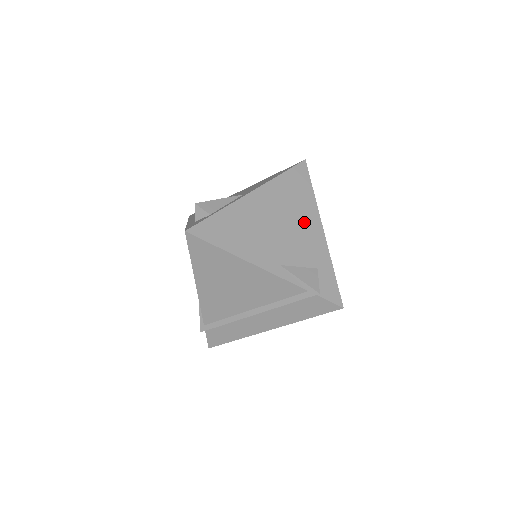
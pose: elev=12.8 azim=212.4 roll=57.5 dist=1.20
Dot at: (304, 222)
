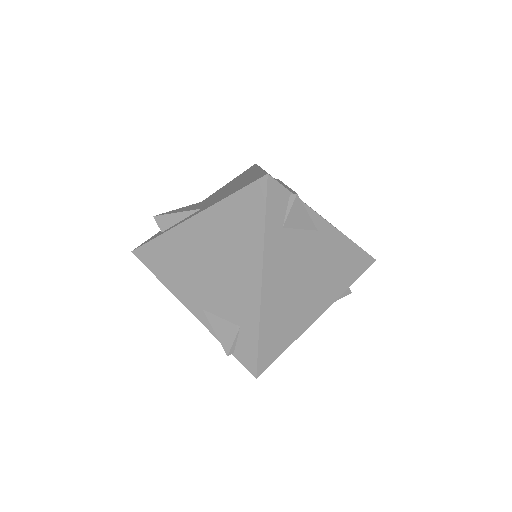
Dot at: (240, 267)
